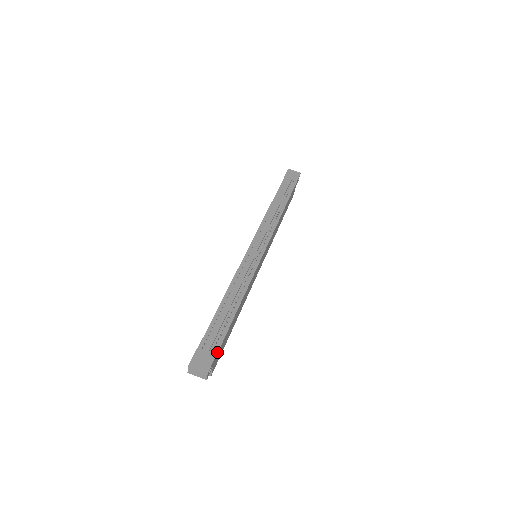
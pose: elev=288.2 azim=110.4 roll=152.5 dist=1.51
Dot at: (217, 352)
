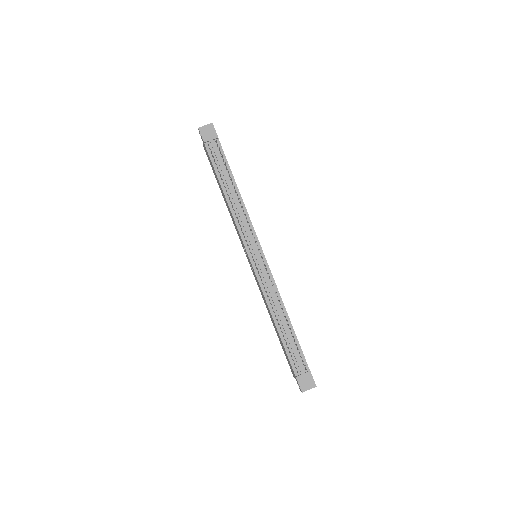
Dot at: (308, 367)
